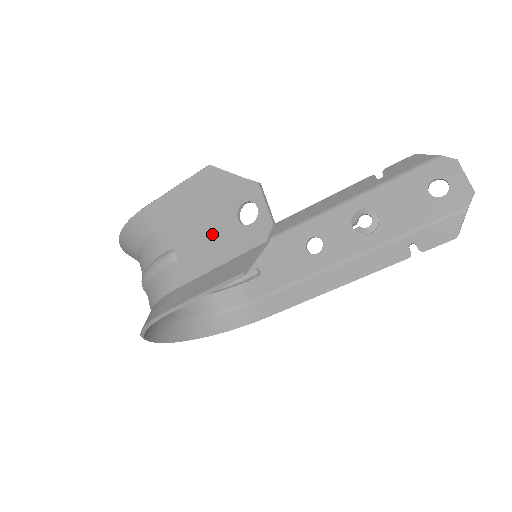
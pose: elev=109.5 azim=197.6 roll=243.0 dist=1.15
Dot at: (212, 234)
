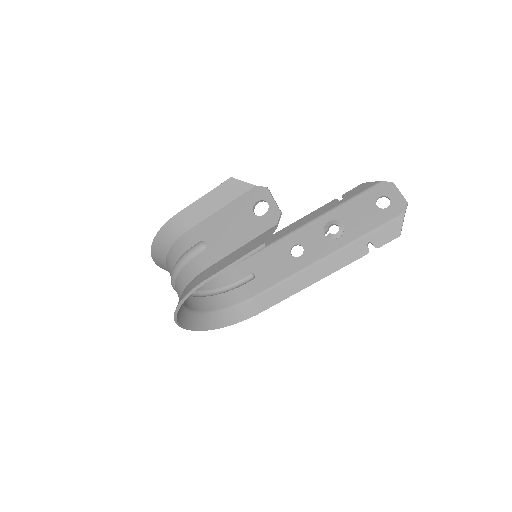
Dot at: (234, 226)
